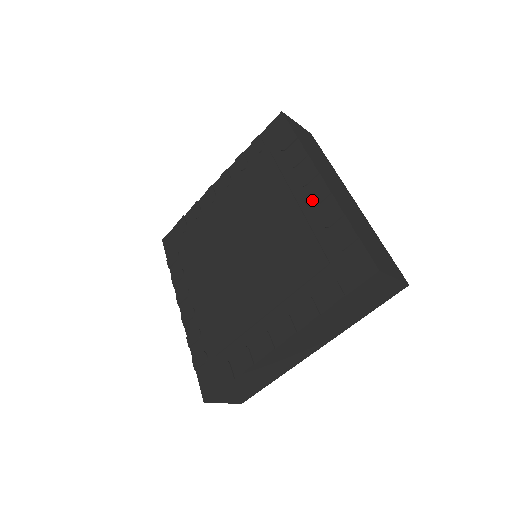
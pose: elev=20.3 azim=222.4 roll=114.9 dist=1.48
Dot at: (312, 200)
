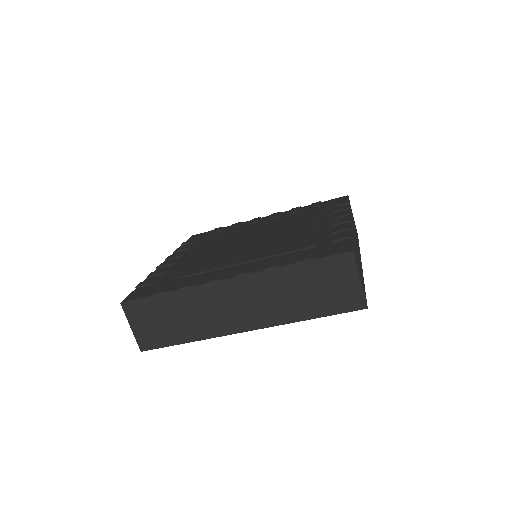
Dot at: (273, 216)
